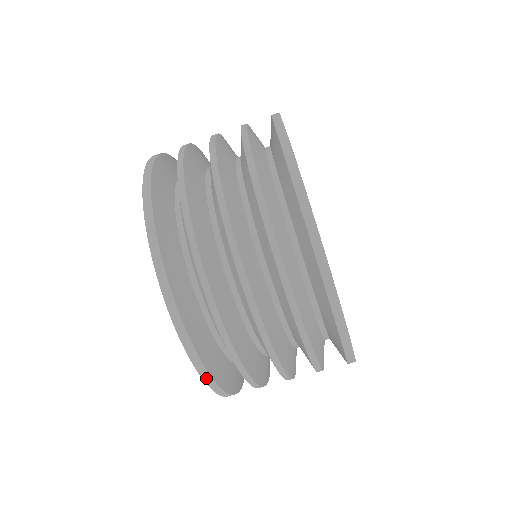
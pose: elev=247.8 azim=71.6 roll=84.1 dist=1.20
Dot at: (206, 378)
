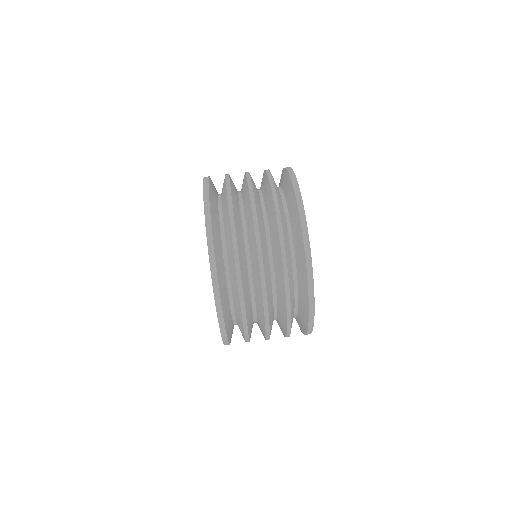
Dot at: (216, 291)
